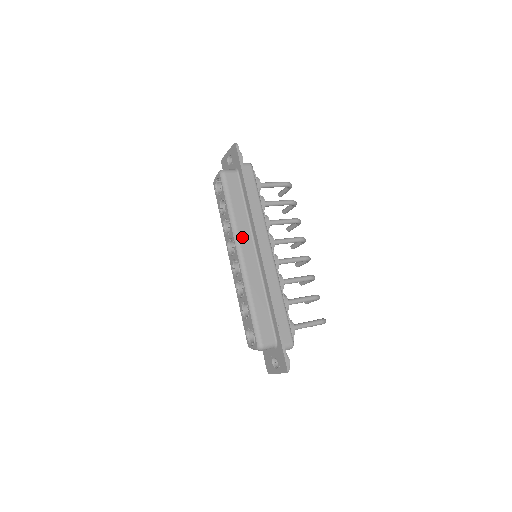
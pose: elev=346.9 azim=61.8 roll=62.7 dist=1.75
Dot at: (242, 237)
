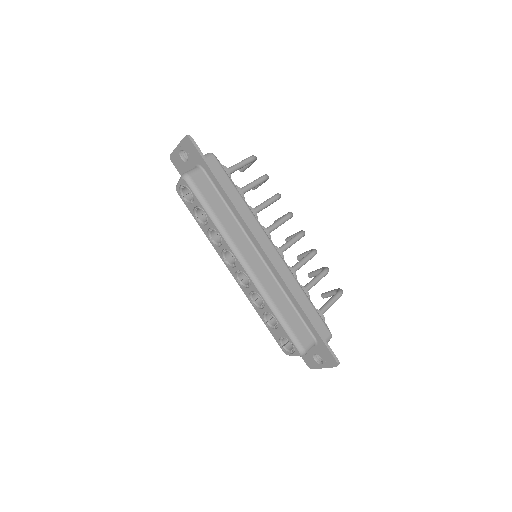
Dot at: (239, 244)
